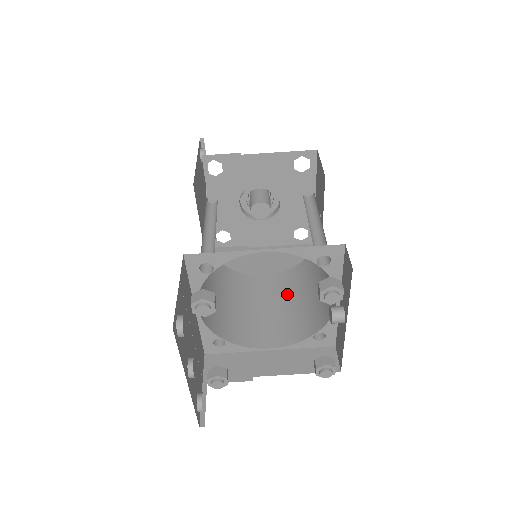
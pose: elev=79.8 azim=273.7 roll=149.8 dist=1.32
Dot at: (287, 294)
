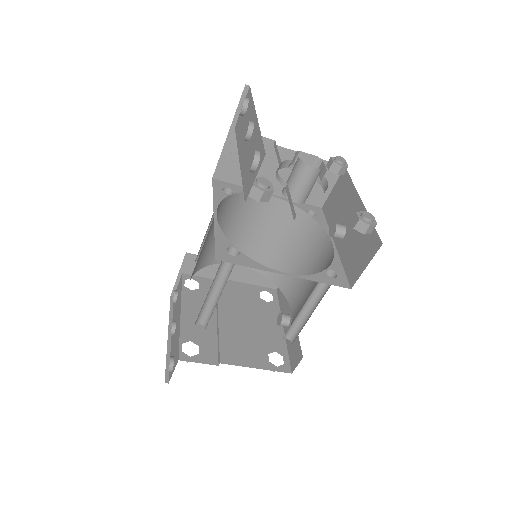
Dot at: (276, 229)
